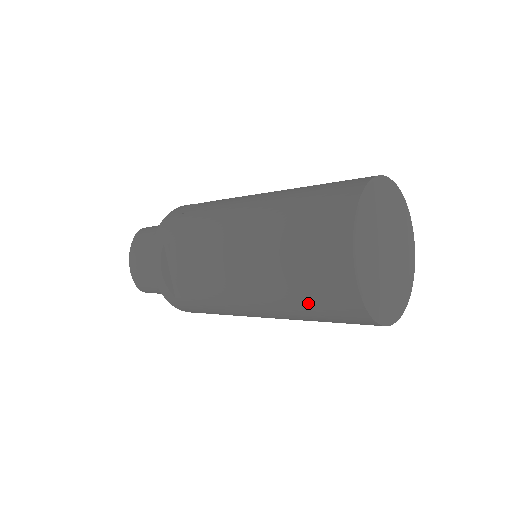
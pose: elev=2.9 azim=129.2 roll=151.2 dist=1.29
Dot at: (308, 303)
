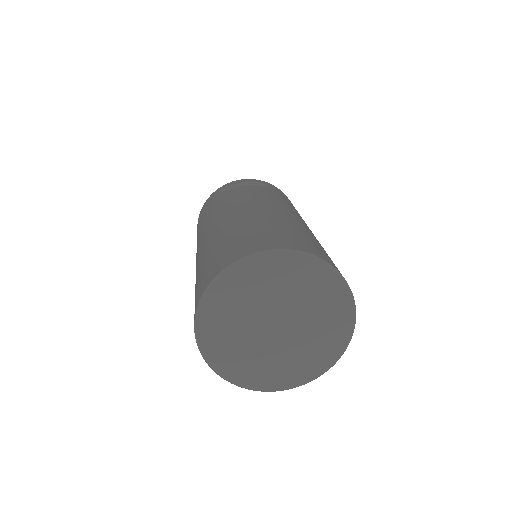
Dot at: occluded
